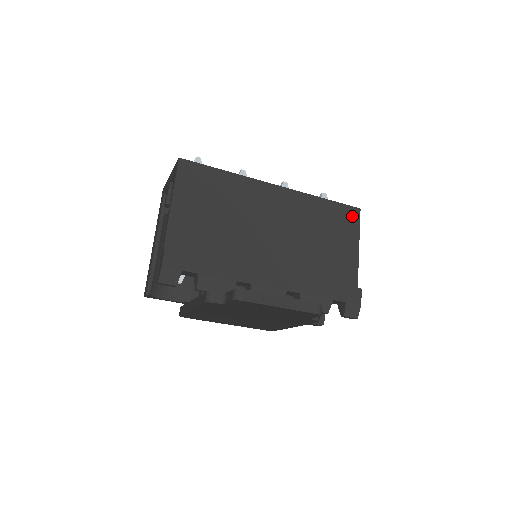
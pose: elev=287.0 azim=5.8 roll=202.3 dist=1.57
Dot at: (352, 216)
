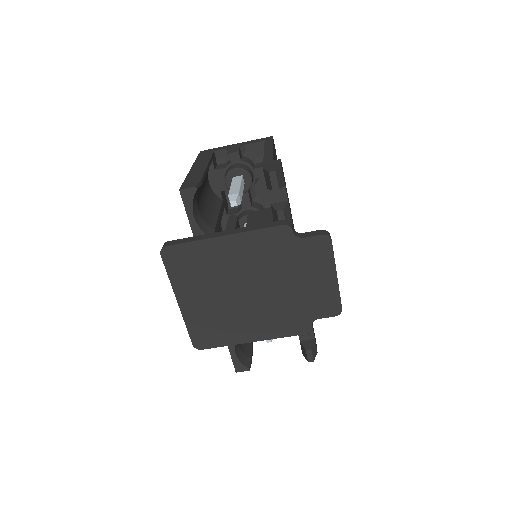
Dot at: occluded
